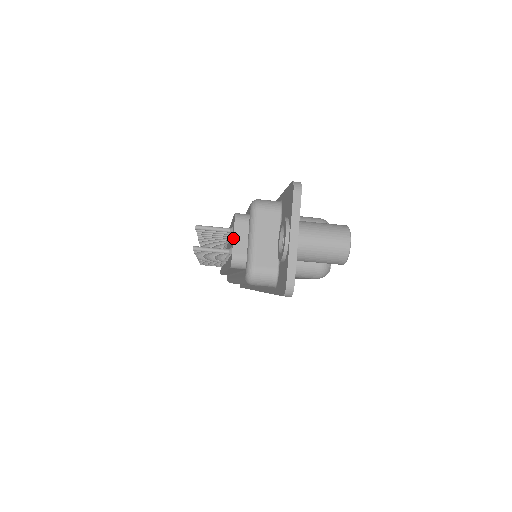
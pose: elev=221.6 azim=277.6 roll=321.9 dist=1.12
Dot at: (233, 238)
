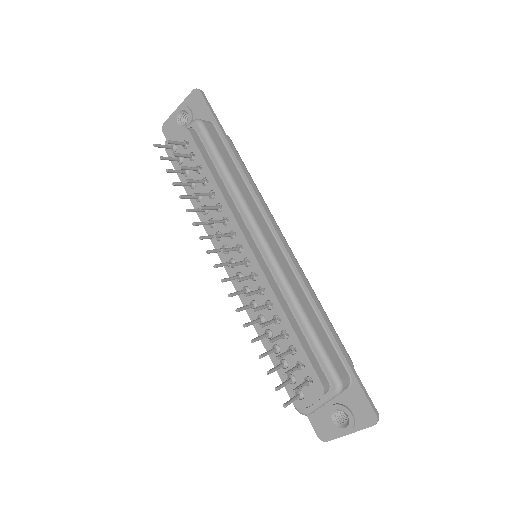
Dot at: occluded
